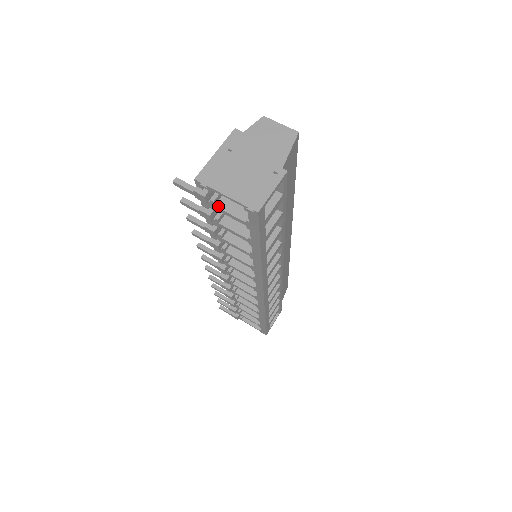
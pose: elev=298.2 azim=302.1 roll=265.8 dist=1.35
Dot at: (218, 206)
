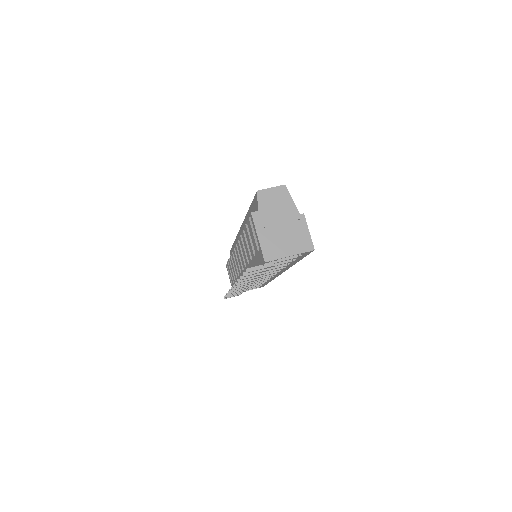
Dot at: (275, 262)
